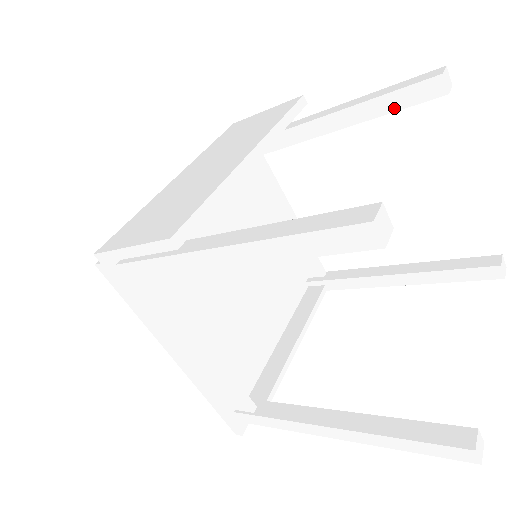
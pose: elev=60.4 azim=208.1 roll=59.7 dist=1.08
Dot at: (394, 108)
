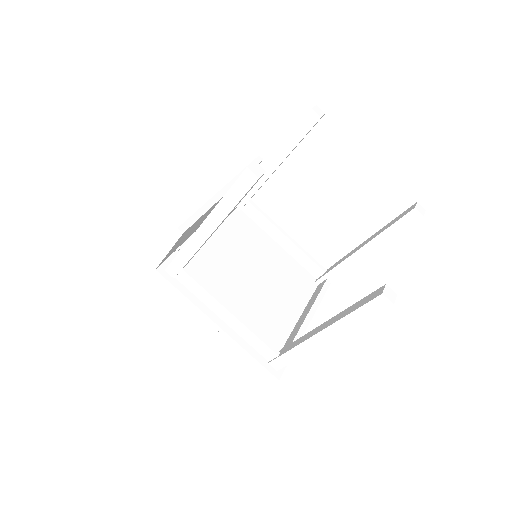
Dot at: (300, 138)
